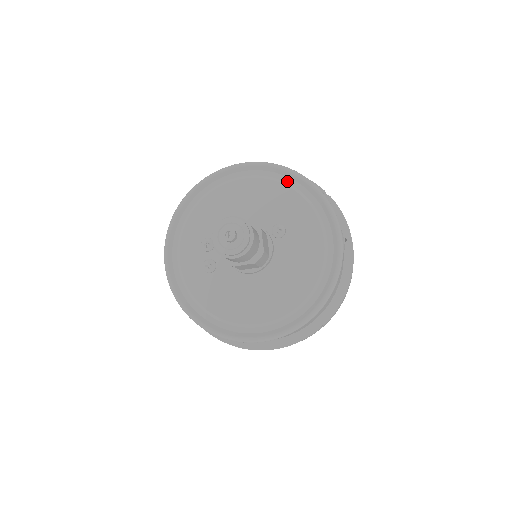
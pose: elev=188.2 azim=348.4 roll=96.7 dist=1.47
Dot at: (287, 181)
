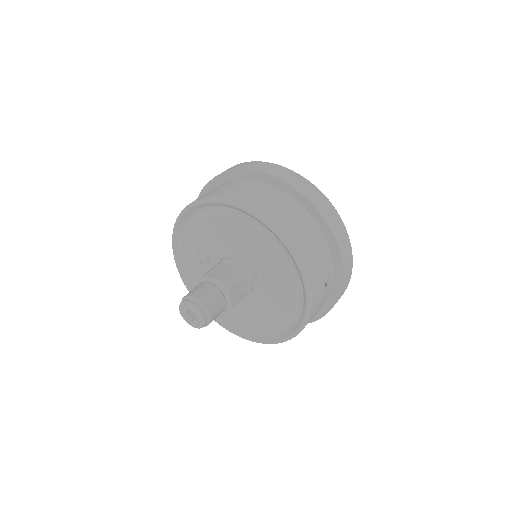
Dot at: (266, 232)
